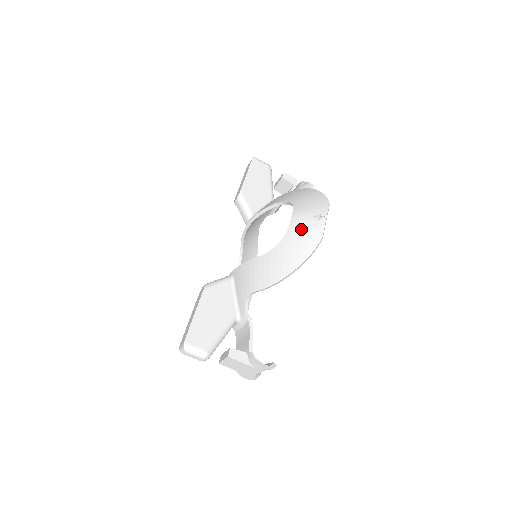
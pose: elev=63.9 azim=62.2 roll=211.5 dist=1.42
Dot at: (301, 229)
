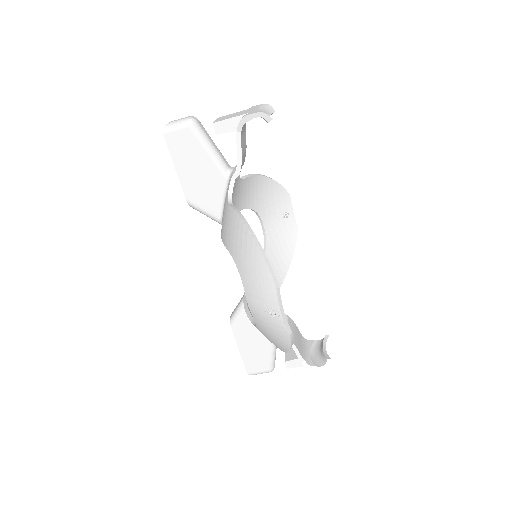
Dot at: (265, 324)
